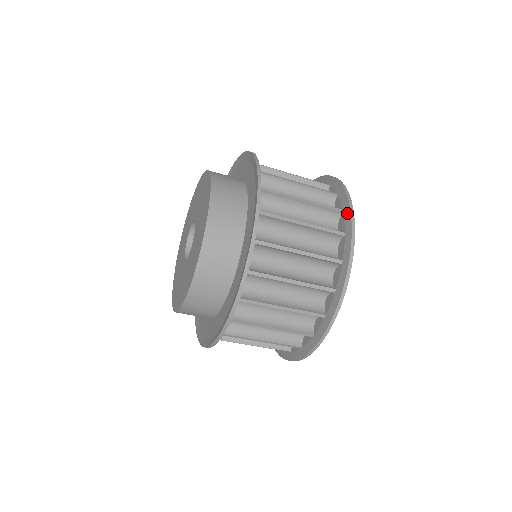
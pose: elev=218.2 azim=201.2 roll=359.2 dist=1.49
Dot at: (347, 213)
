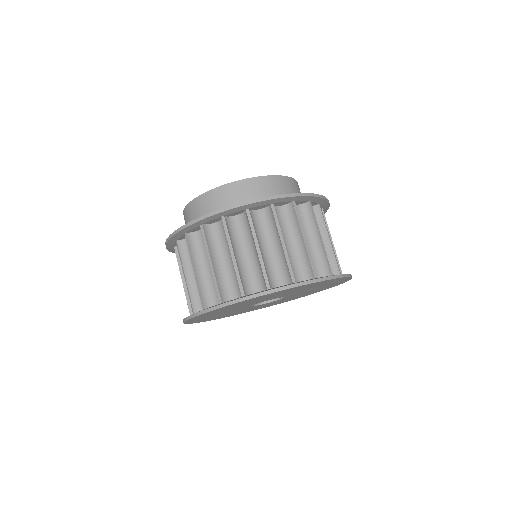
Dot at: occluded
